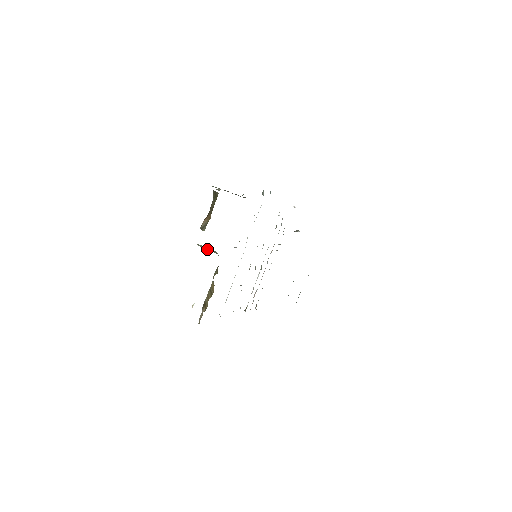
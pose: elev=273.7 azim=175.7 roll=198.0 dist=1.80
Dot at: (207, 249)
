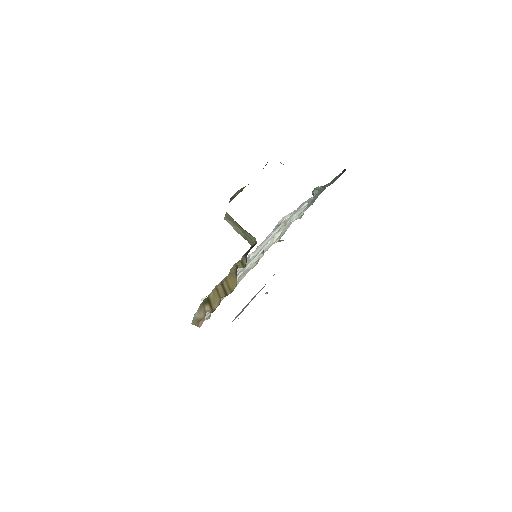
Dot at: (236, 229)
